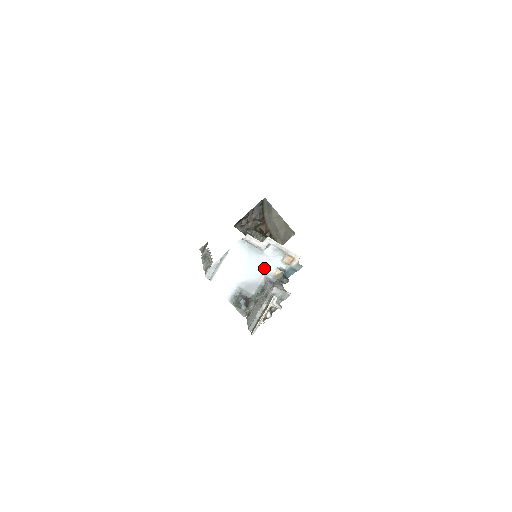
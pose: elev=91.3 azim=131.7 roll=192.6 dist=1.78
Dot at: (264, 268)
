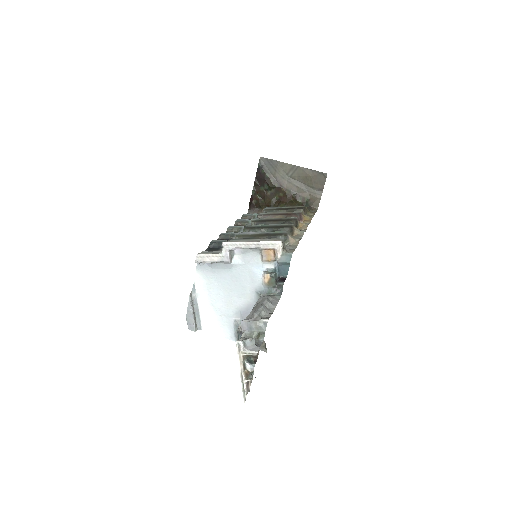
Dot at: (248, 282)
